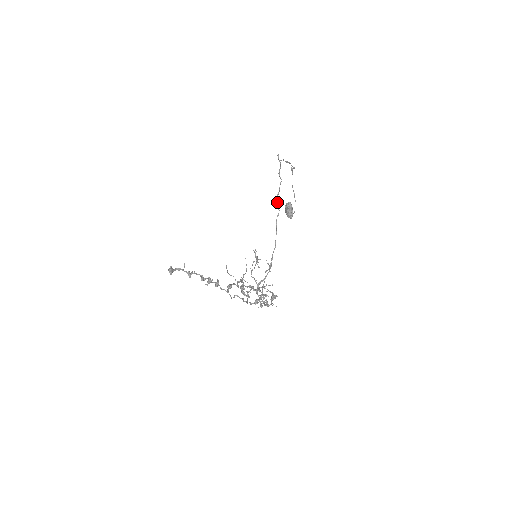
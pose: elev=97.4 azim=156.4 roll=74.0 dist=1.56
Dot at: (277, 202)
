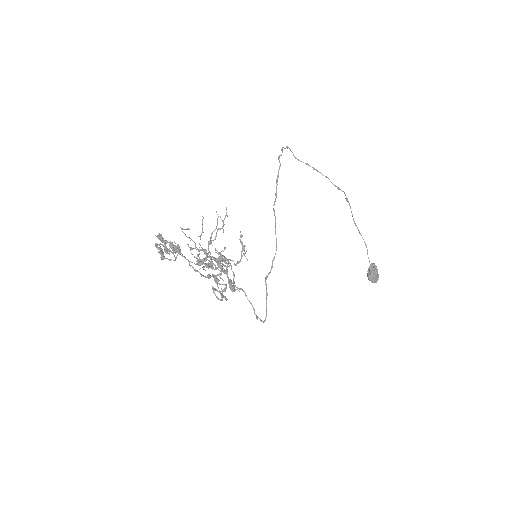
Dot at: (276, 188)
